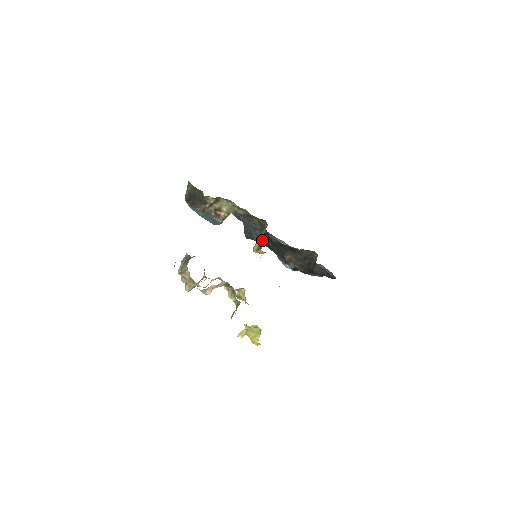
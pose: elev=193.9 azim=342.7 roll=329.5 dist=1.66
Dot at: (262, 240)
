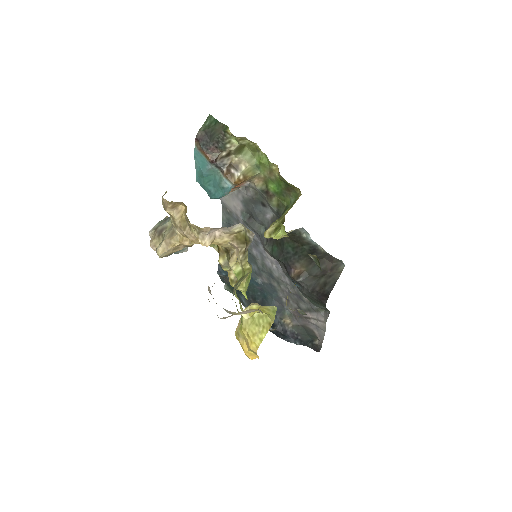
Dot at: occluded
